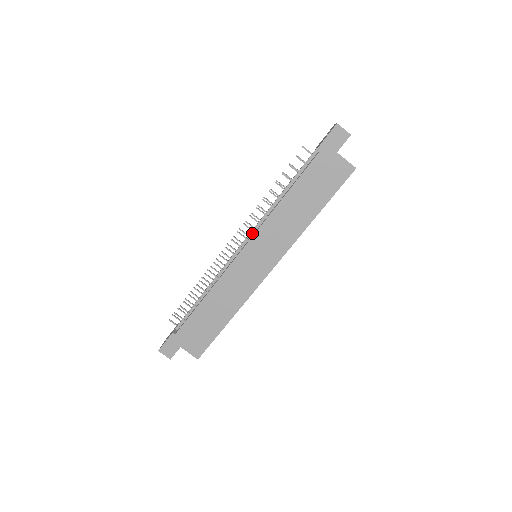
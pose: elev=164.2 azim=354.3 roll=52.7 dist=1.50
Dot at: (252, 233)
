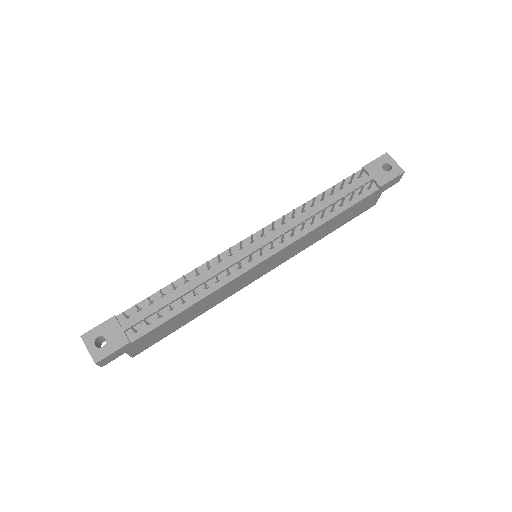
Dot at: (275, 239)
